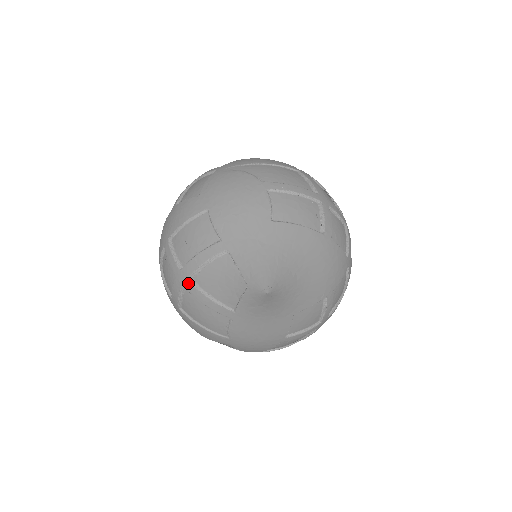
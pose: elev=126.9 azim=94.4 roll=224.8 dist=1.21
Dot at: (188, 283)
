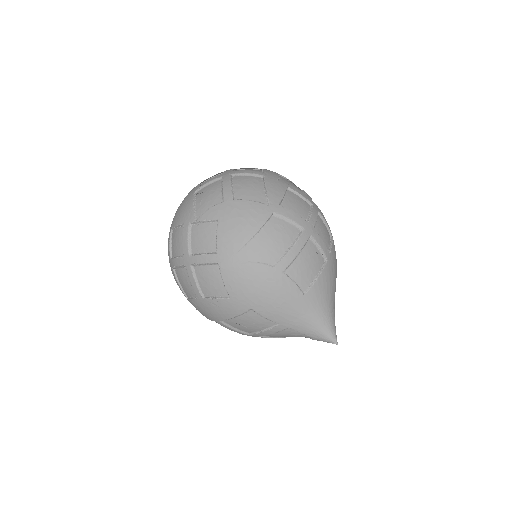
Dot at: occluded
